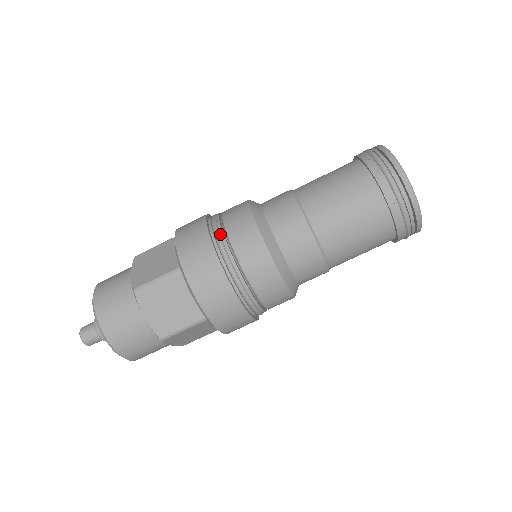
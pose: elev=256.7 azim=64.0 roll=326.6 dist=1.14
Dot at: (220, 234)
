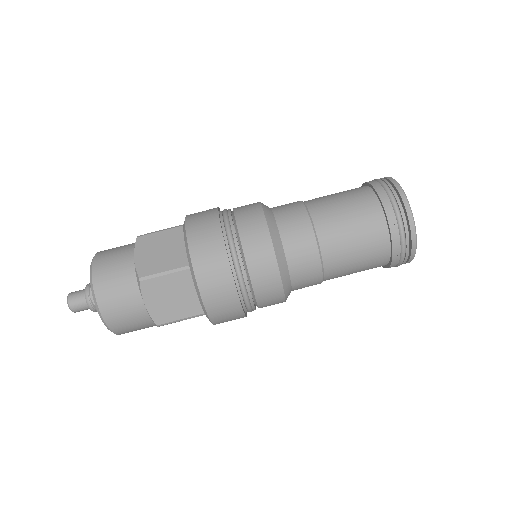
Dot at: (234, 241)
